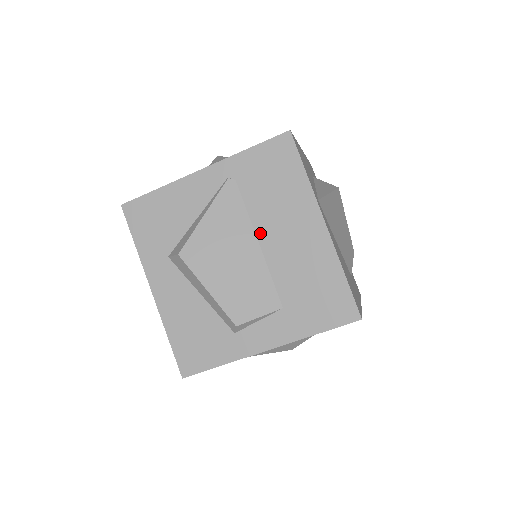
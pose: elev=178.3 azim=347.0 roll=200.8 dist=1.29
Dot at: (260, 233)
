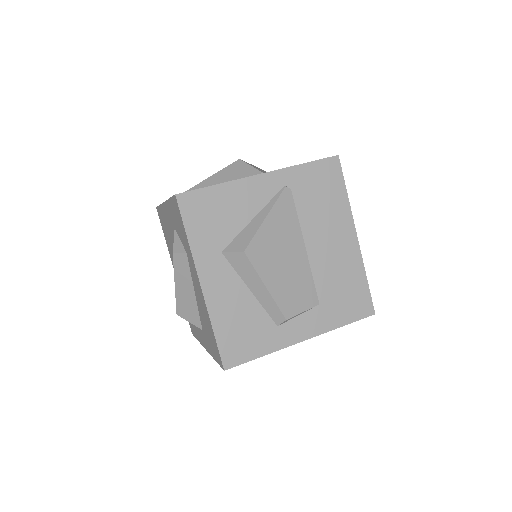
Dot at: (307, 238)
